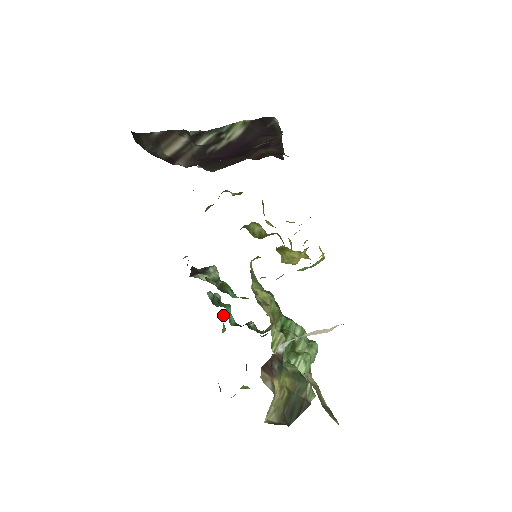
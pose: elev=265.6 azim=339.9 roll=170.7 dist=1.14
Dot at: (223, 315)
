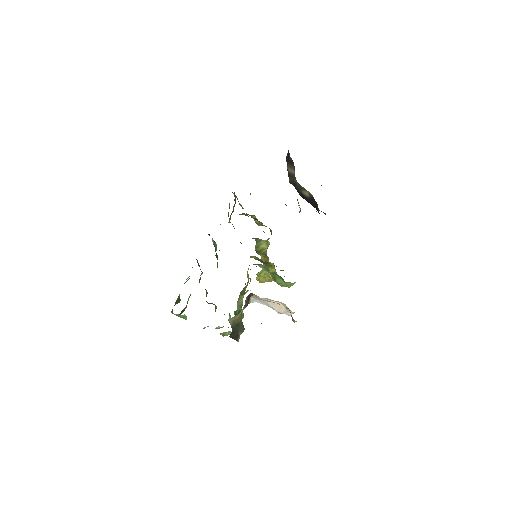
Dot at: occluded
